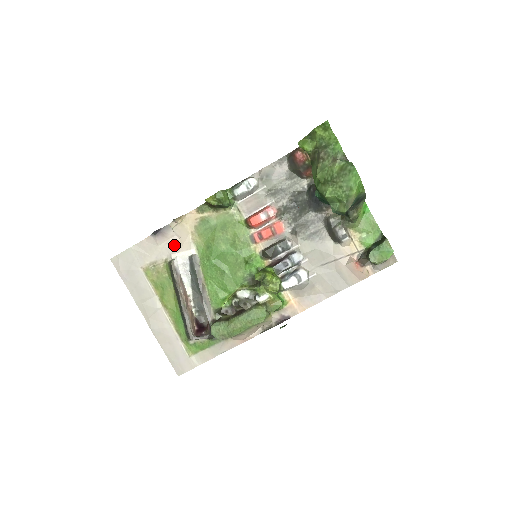
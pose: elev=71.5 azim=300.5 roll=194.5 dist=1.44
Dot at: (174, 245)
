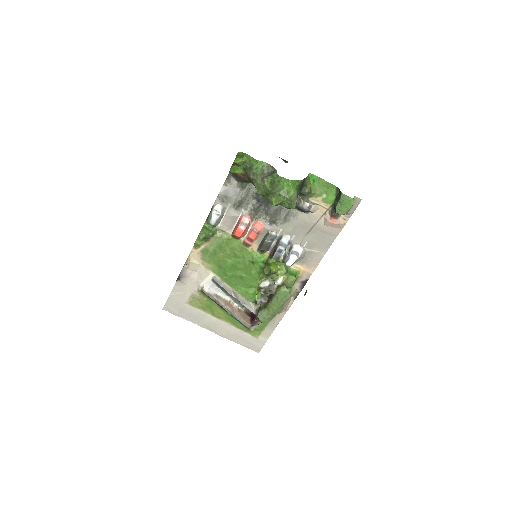
Dot at: (196, 278)
